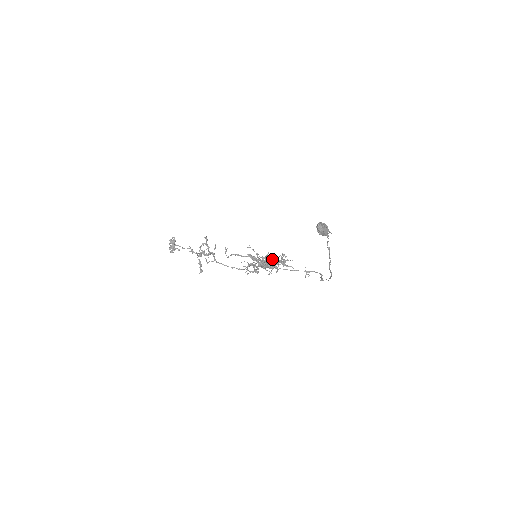
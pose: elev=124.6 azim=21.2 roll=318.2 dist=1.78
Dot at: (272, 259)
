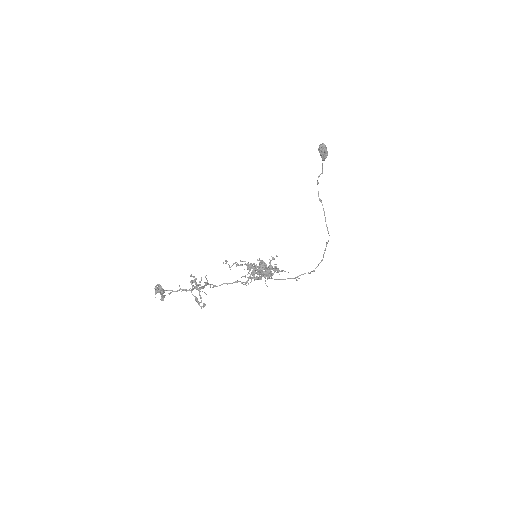
Dot at: occluded
